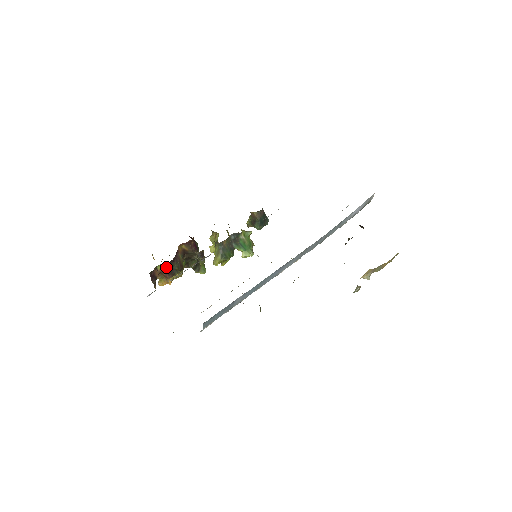
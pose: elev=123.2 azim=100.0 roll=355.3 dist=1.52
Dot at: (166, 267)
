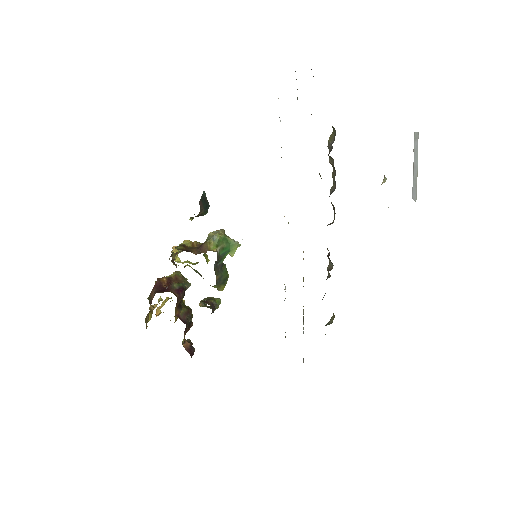
Dot at: (185, 332)
